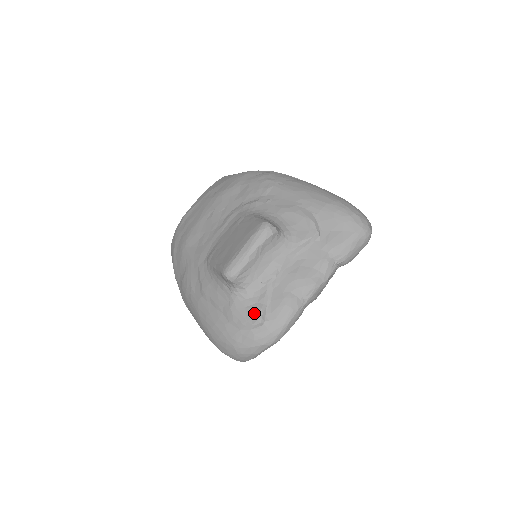
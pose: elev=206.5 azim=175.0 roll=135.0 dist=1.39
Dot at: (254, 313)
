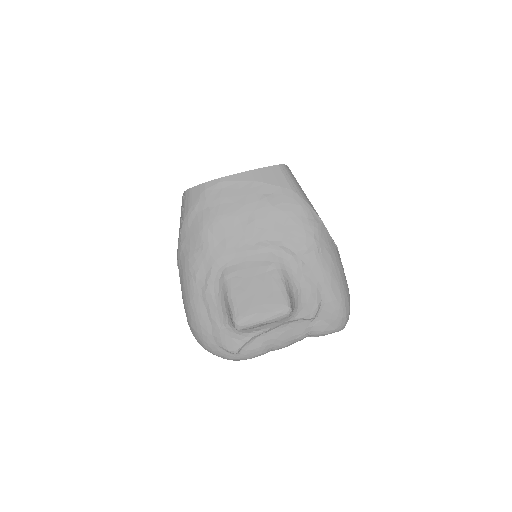
Dot at: (235, 346)
